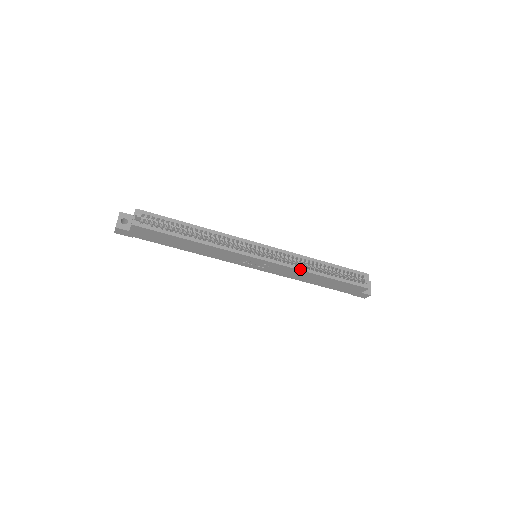
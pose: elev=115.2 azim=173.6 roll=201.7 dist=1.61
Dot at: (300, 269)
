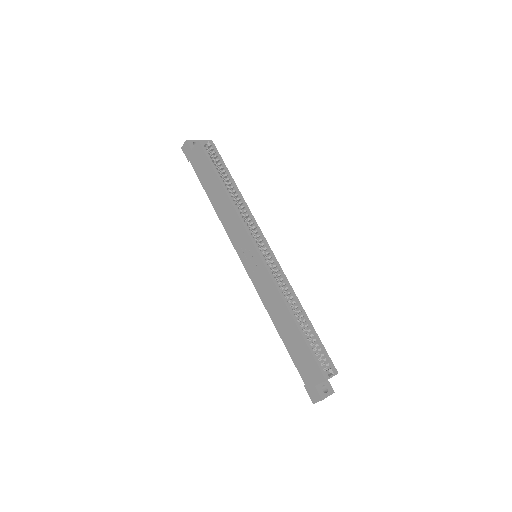
Dot at: (280, 293)
